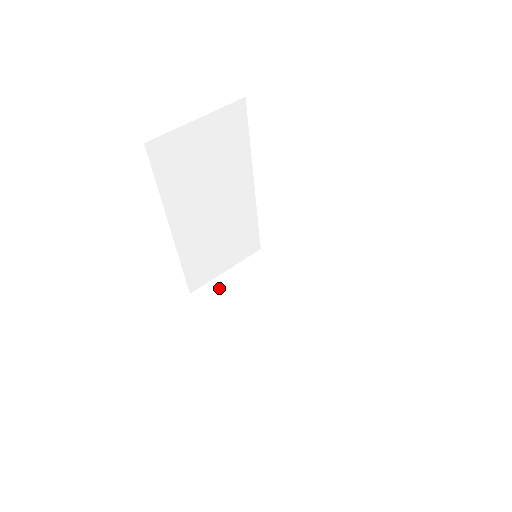
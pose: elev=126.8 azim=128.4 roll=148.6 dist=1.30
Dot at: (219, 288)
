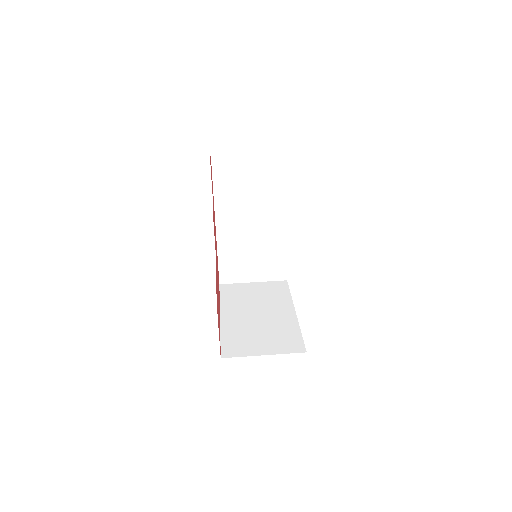
Dot at: (240, 288)
